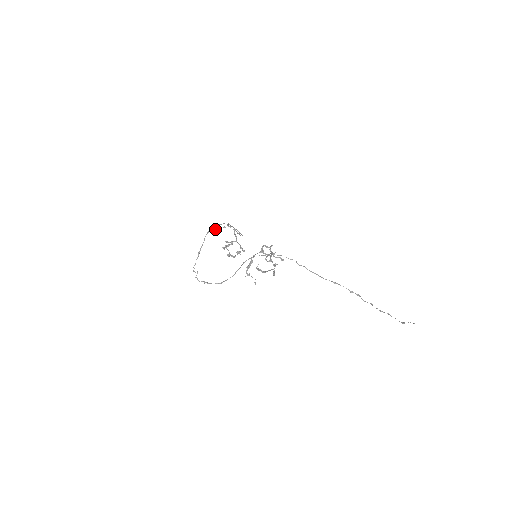
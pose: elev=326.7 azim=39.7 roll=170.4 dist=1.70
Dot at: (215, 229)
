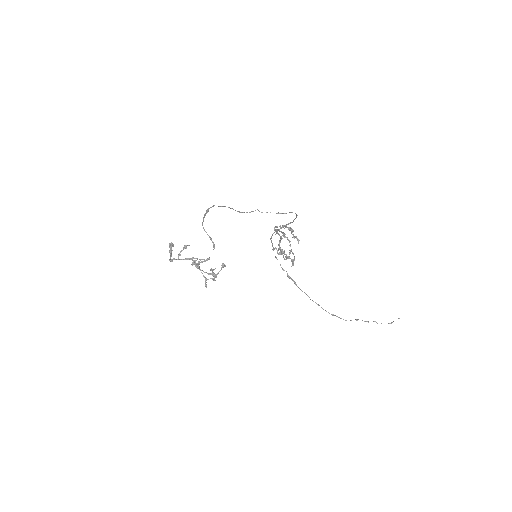
Dot at: (170, 252)
